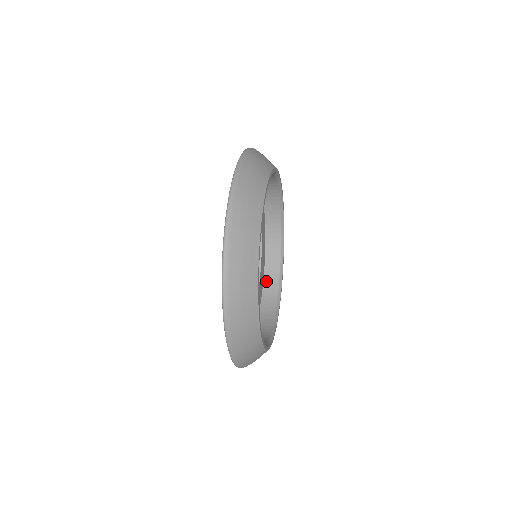
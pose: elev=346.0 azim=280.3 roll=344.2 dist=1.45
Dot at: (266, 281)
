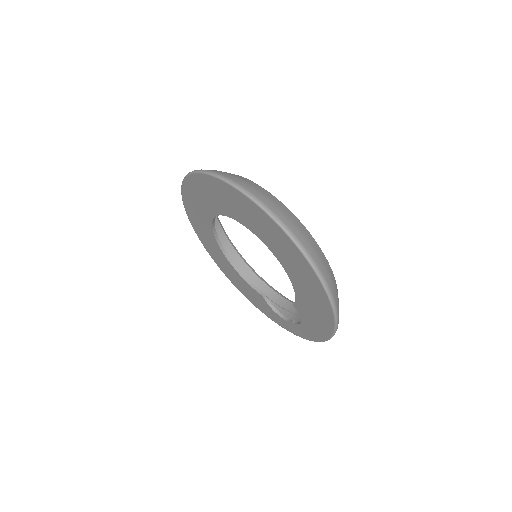
Dot at: occluded
